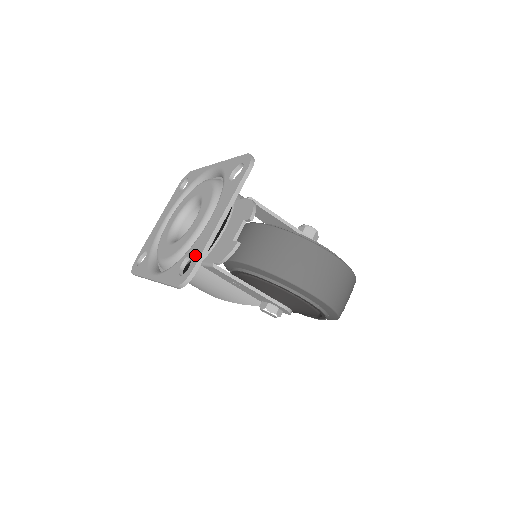
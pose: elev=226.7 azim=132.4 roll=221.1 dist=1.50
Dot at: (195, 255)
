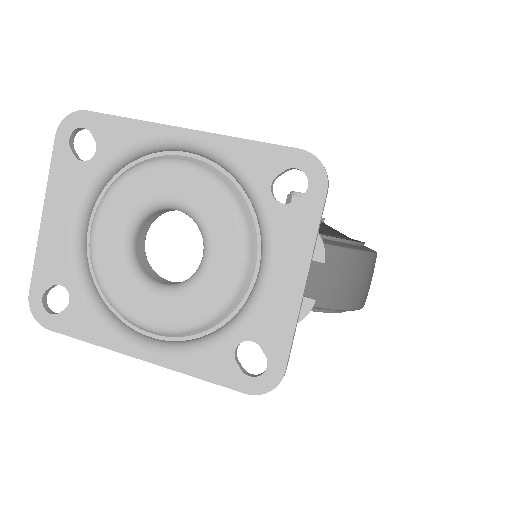
Dot at: (272, 346)
